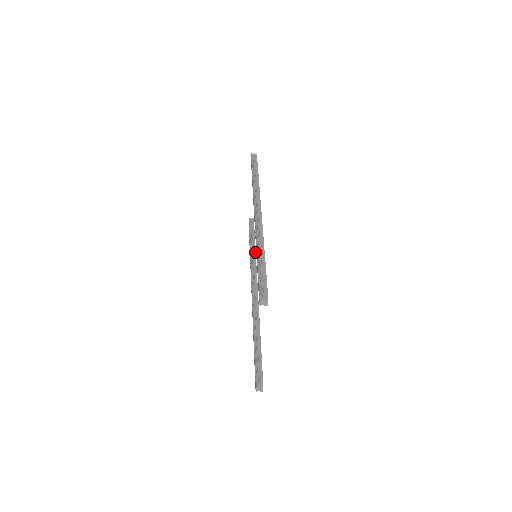
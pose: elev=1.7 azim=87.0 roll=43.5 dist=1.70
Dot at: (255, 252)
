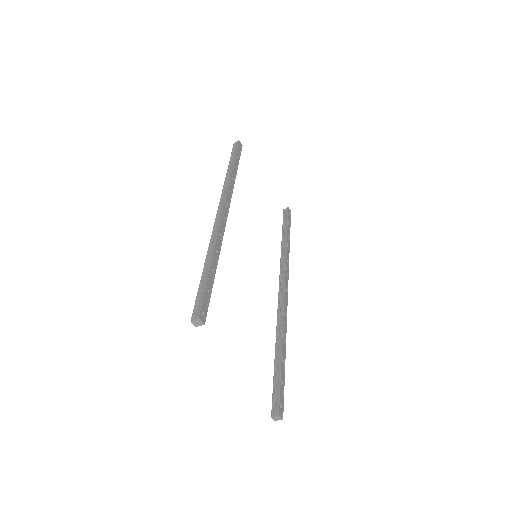
Dot at: (285, 246)
